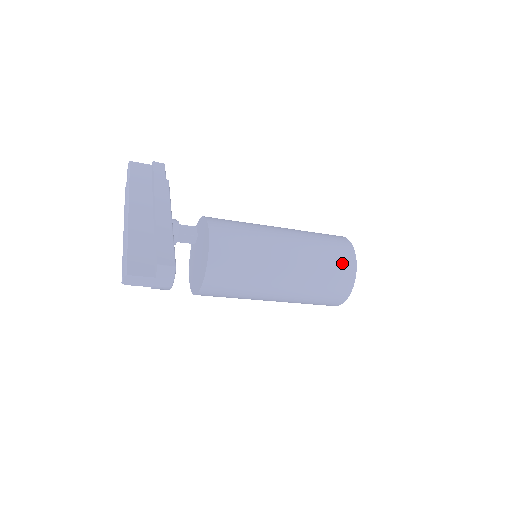
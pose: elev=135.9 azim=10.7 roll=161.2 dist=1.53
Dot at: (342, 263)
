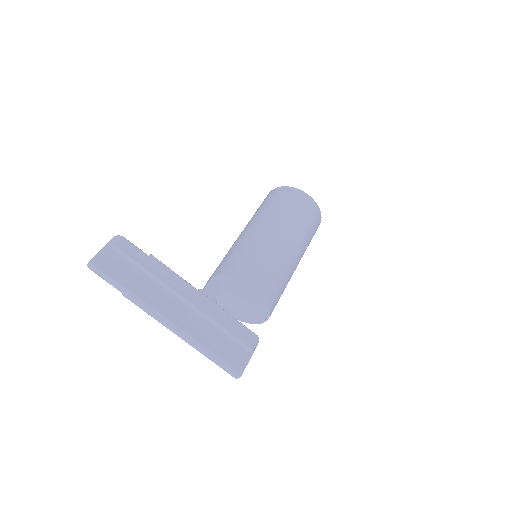
Dot at: (315, 219)
